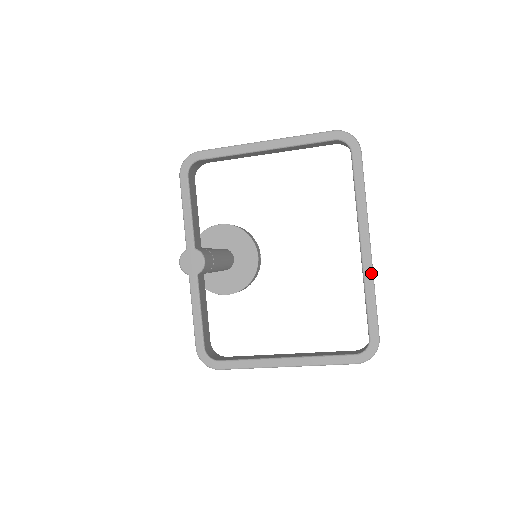
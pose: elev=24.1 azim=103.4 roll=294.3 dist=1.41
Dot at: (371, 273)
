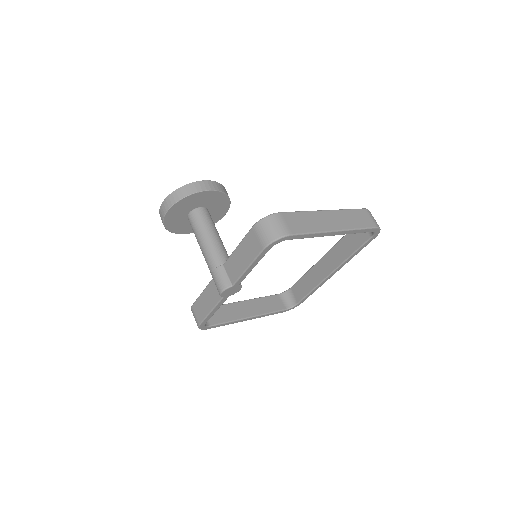
Dot at: occluded
